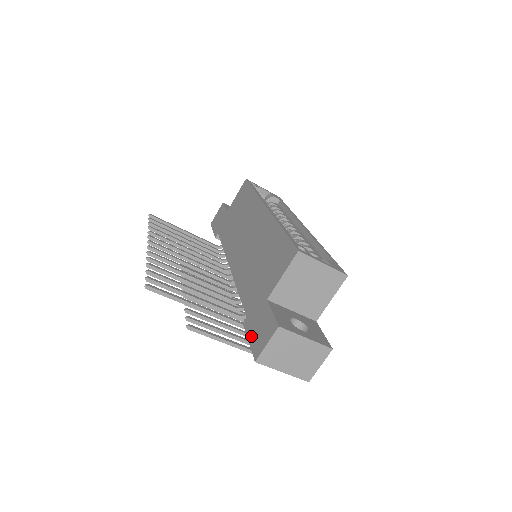
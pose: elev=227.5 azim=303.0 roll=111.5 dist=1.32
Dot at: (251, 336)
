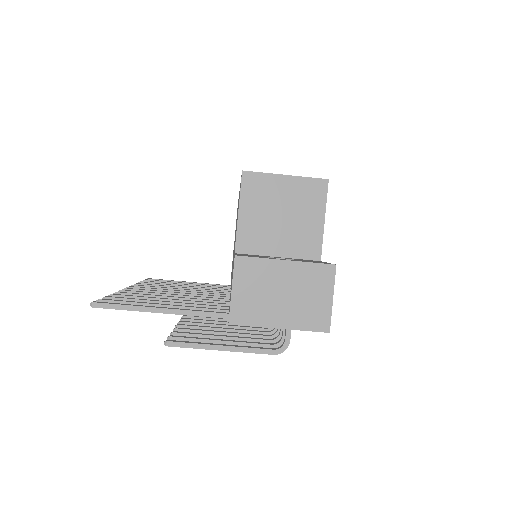
Dot at: occluded
